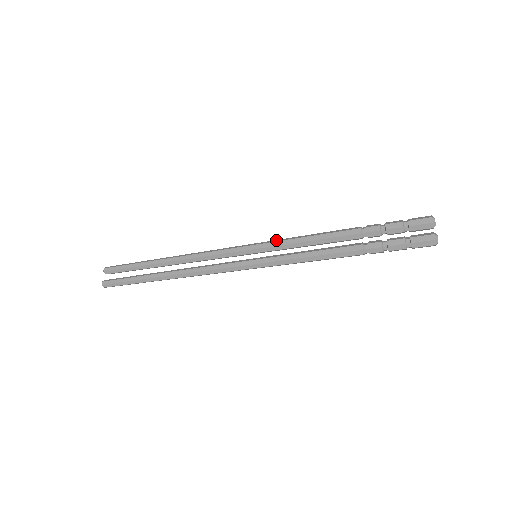
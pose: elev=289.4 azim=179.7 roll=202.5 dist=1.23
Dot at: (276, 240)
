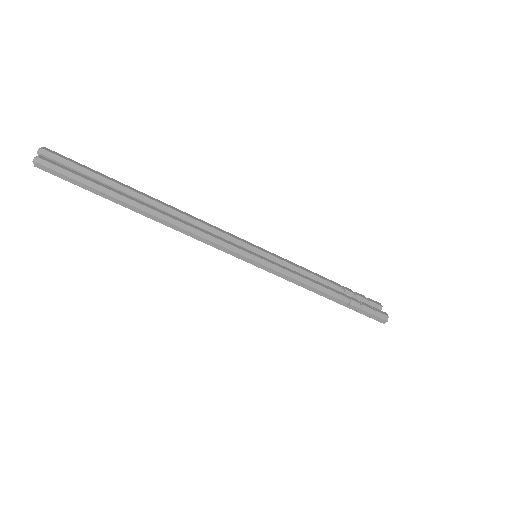
Dot at: (275, 255)
